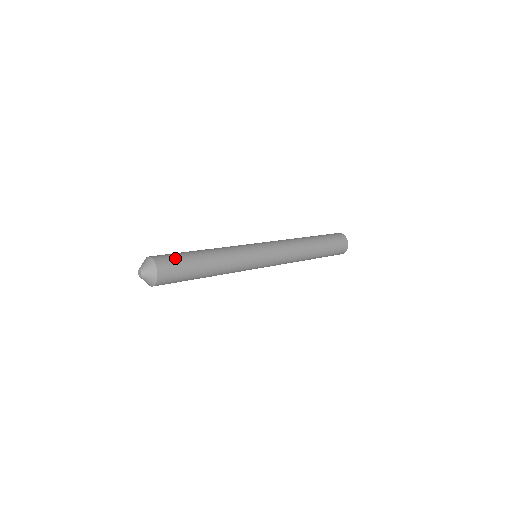
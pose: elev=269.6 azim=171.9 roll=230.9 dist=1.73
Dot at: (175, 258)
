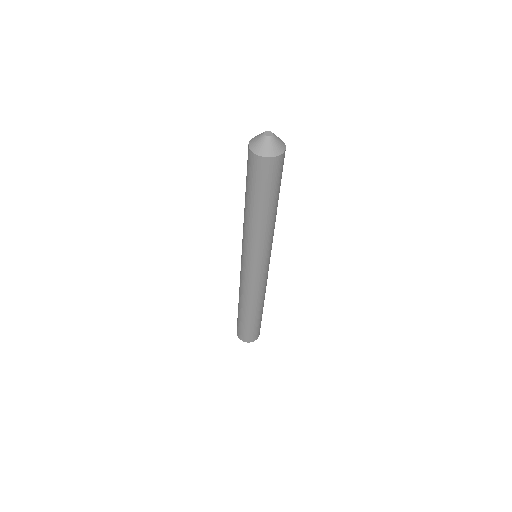
Dot at: occluded
